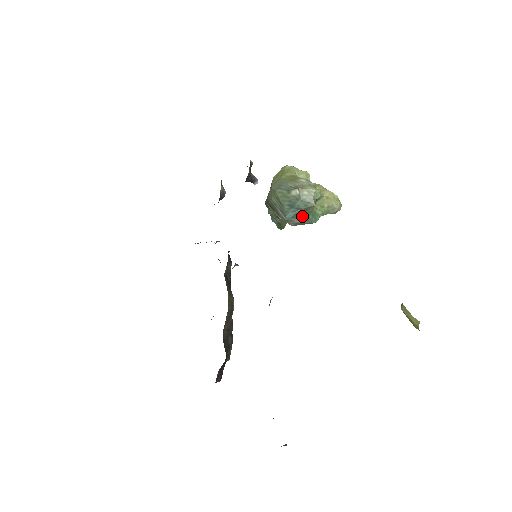
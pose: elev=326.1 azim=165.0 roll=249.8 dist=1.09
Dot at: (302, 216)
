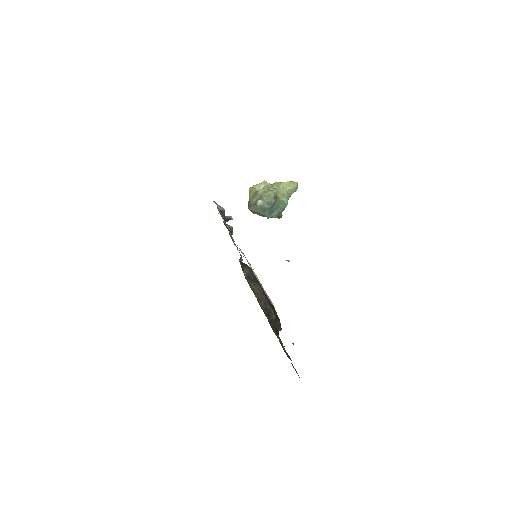
Dot at: (275, 210)
